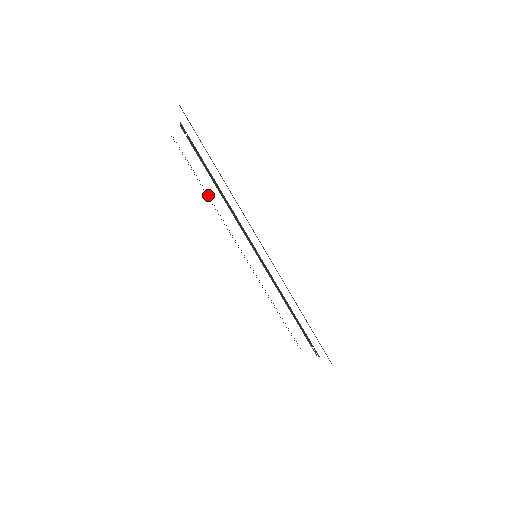
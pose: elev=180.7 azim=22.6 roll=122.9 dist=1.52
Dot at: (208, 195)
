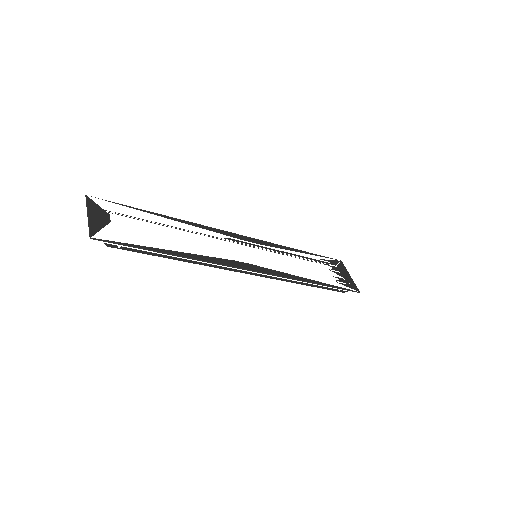
Dot at: occluded
